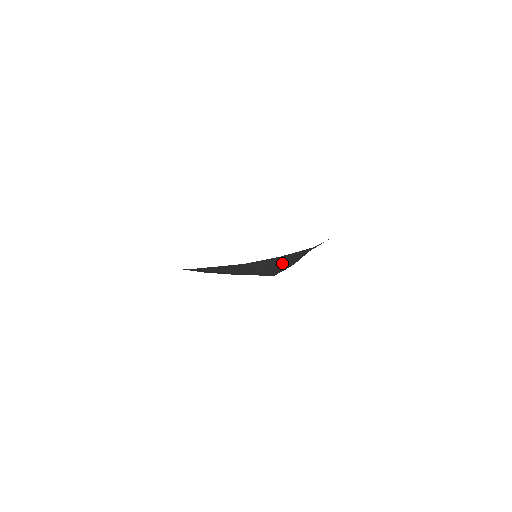
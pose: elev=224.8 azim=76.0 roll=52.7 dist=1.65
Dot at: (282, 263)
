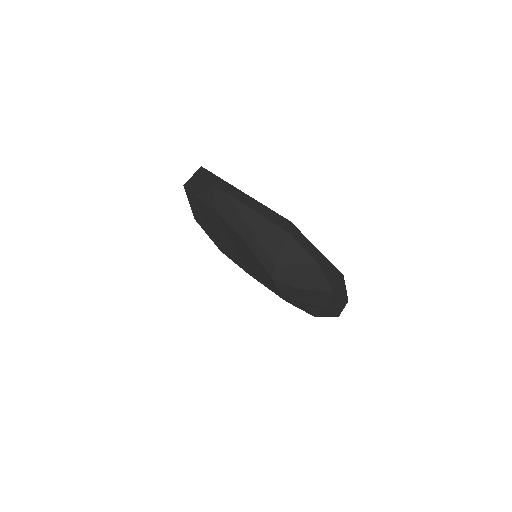
Dot at: (302, 273)
